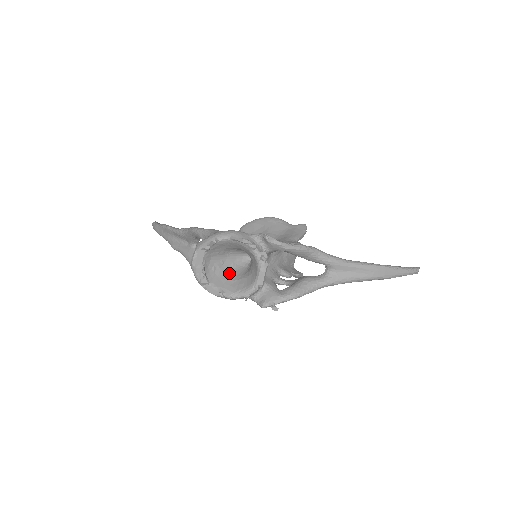
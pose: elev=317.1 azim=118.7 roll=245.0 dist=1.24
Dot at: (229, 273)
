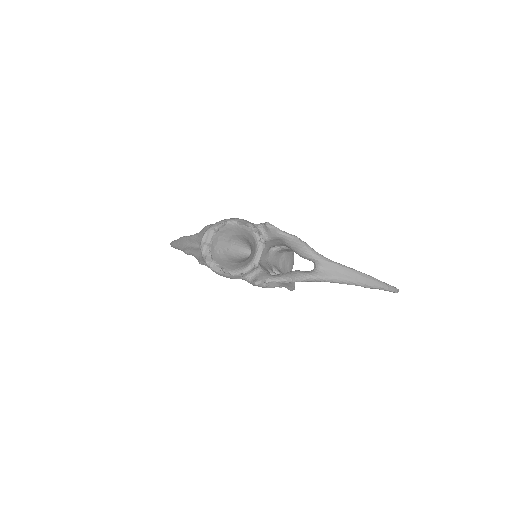
Dot at: (231, 259)
